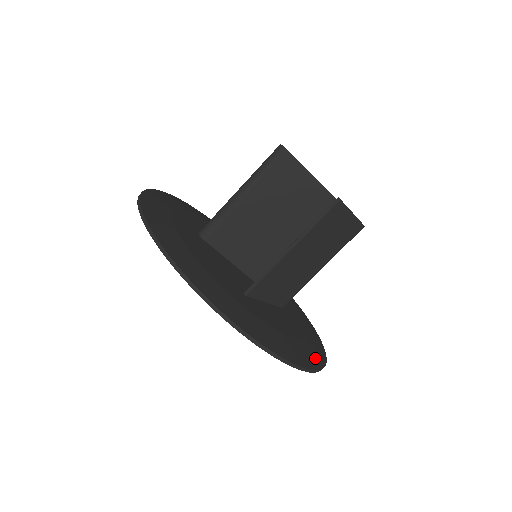
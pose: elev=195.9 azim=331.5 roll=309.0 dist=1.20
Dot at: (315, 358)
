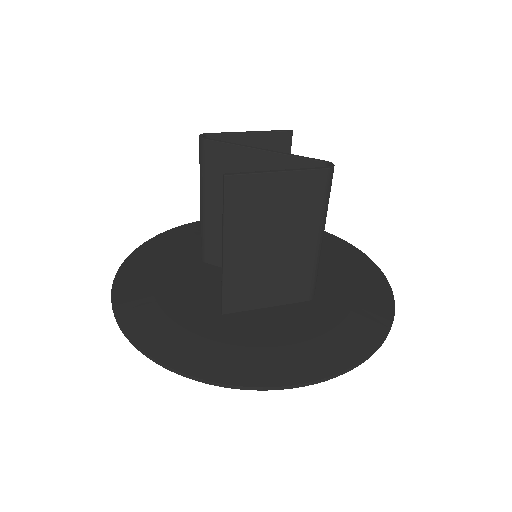
Dot at: (330, 360)
